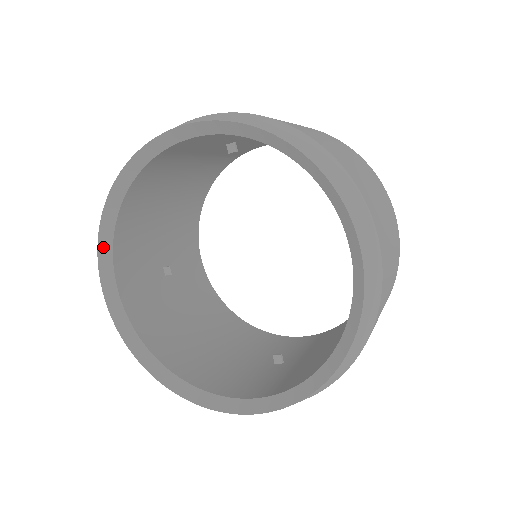
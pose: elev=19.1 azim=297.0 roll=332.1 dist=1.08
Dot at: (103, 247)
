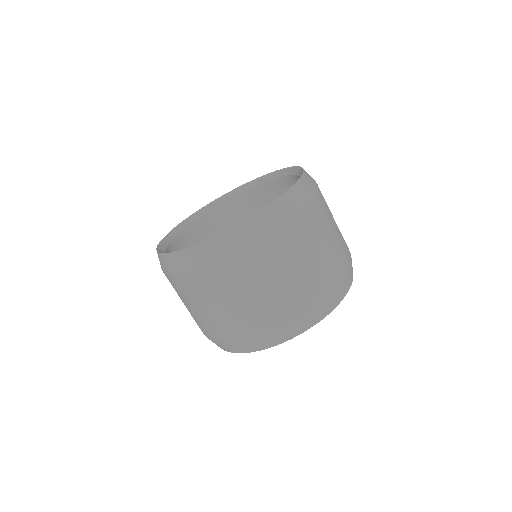
Dot at: (170, 235)
